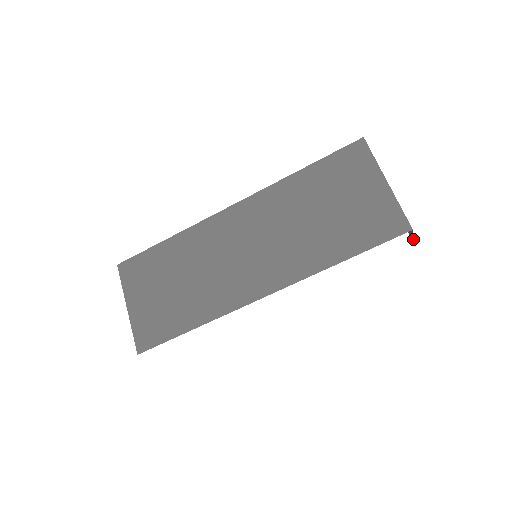
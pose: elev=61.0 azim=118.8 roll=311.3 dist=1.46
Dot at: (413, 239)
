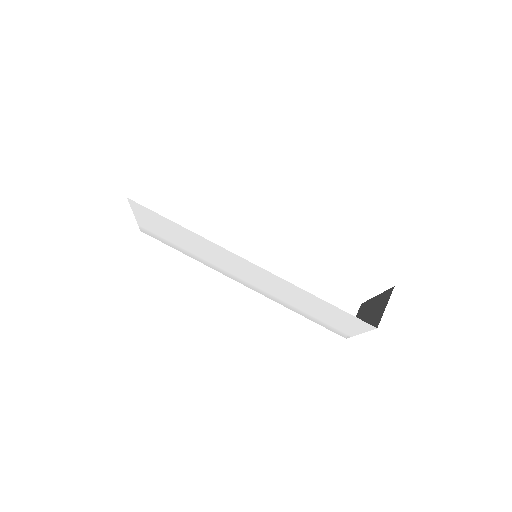
Dot at: (381, 317)
